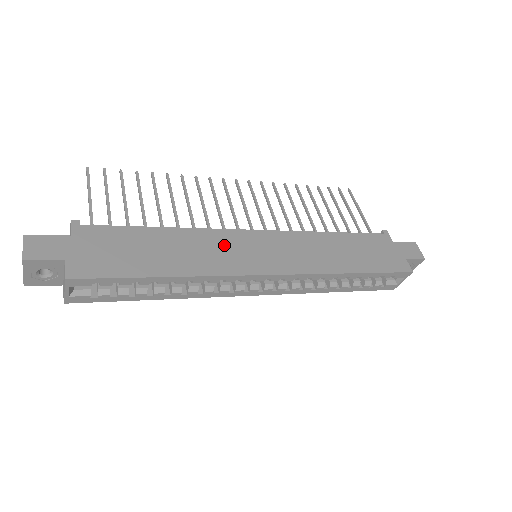
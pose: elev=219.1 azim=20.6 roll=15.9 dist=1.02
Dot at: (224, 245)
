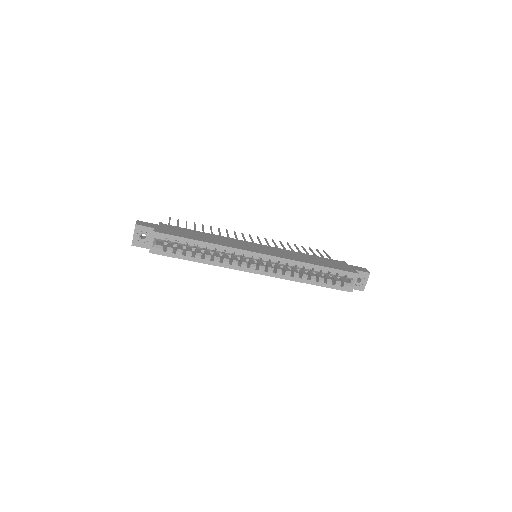
Dot at: (236, 242)
